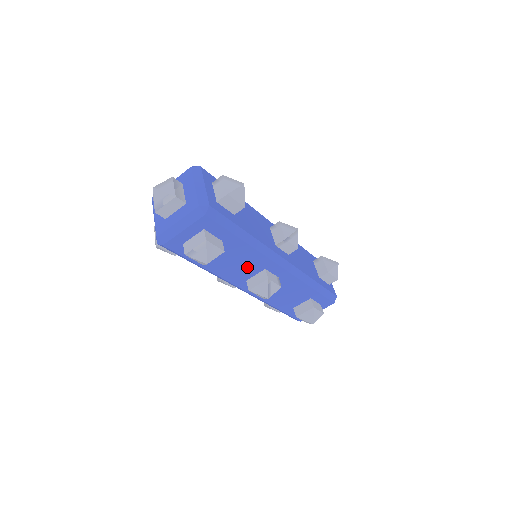
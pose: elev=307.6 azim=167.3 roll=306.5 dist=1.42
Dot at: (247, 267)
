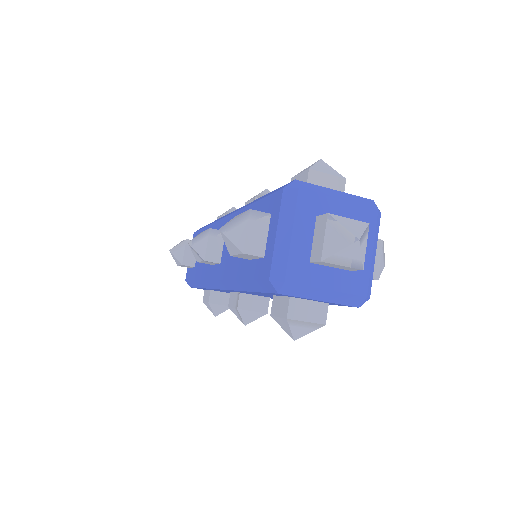
Dot at: (266, 296)
